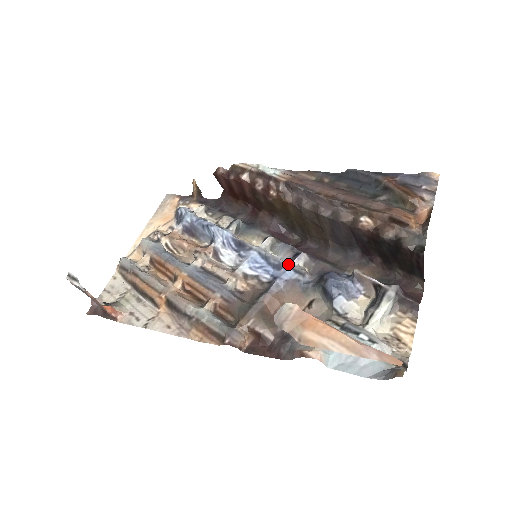
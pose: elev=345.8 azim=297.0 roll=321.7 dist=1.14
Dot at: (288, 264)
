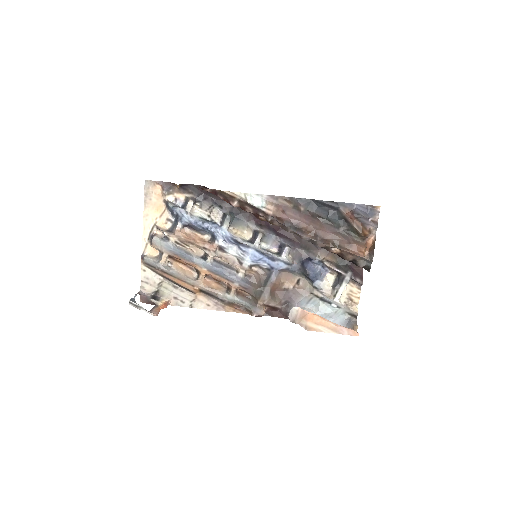
Dot at: (279, 258)
